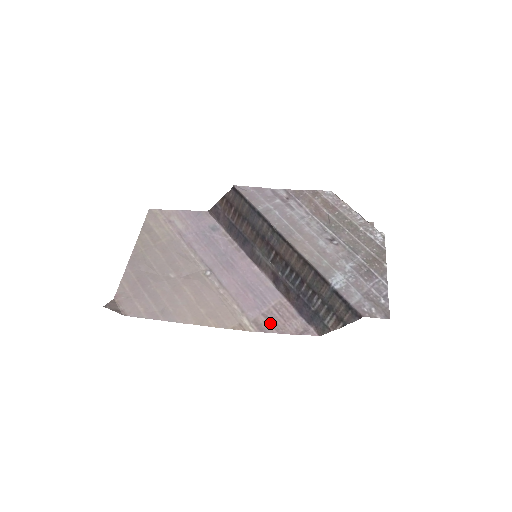
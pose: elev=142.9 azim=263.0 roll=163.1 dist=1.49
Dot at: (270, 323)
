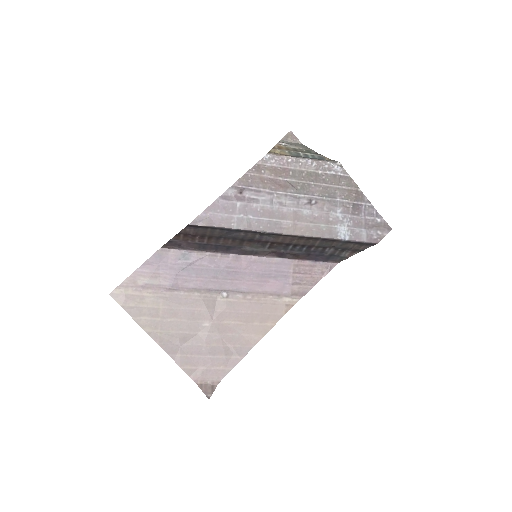
Dot at: (303, 285)
